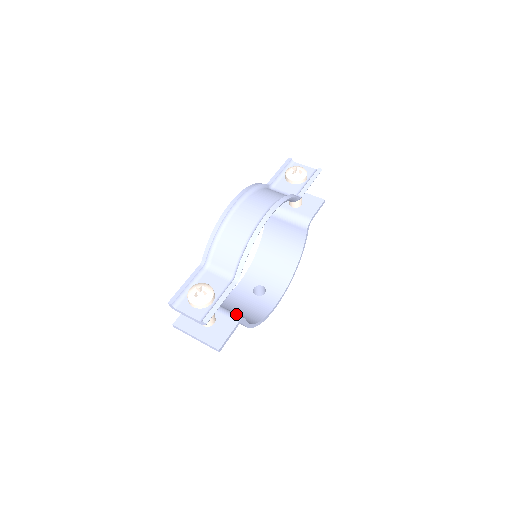
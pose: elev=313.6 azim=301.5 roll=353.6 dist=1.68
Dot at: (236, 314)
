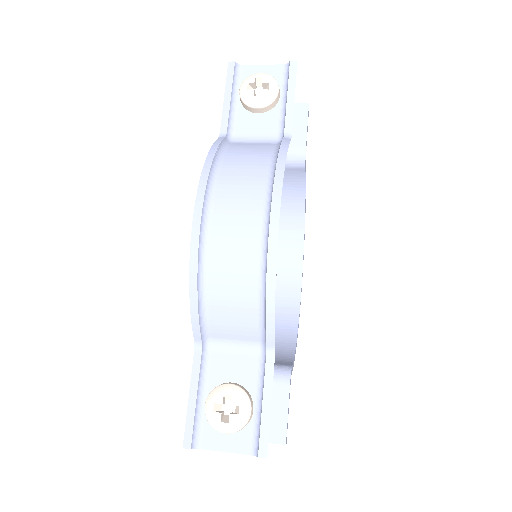
Dot at: (277, 369)
